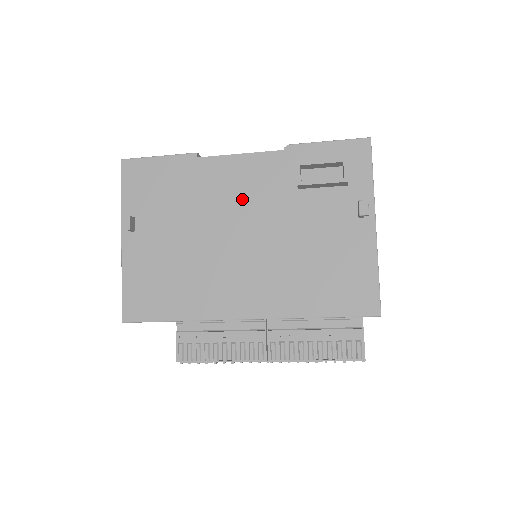
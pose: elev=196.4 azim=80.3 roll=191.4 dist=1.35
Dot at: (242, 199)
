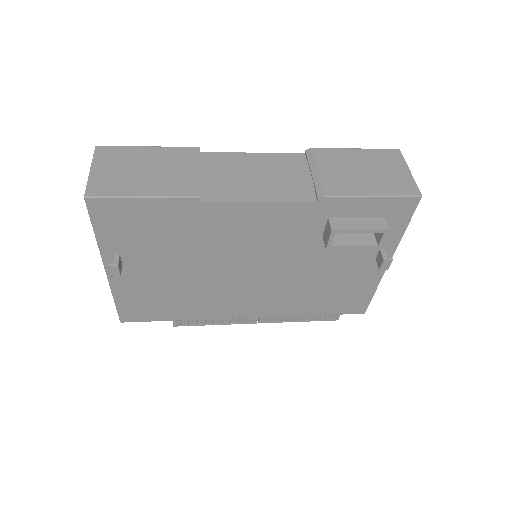
Dot at: (256, 243)
